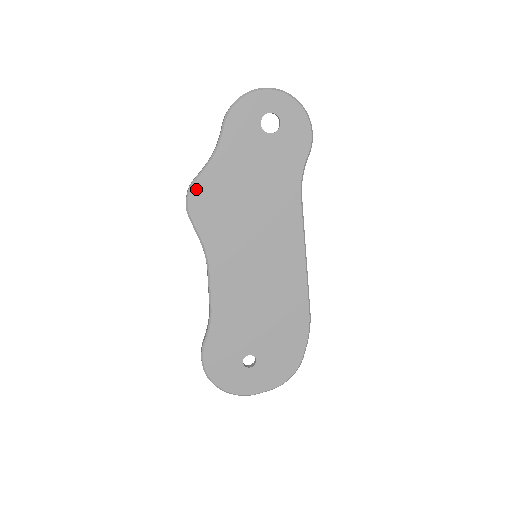
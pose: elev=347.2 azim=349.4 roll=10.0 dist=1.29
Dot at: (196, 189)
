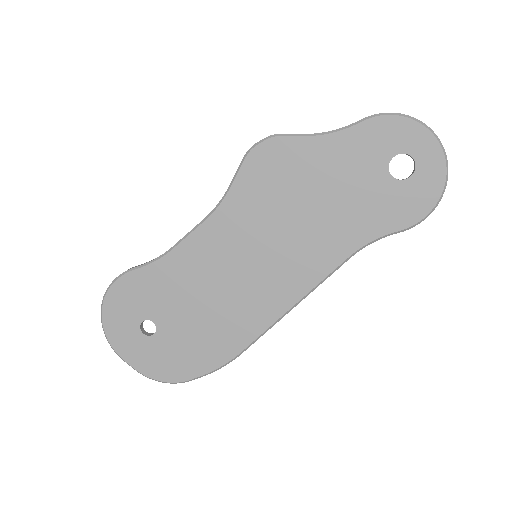
Dot at: (277, 143)
